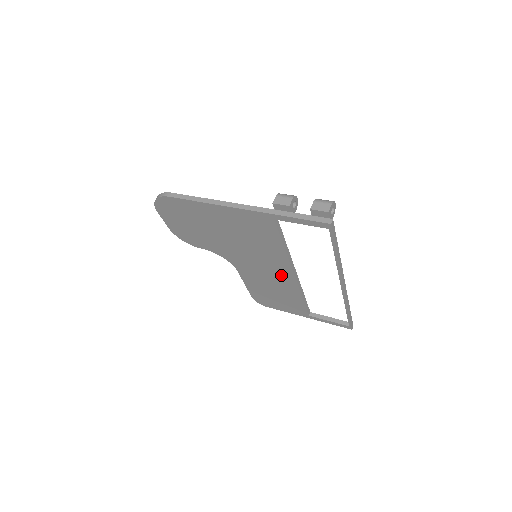
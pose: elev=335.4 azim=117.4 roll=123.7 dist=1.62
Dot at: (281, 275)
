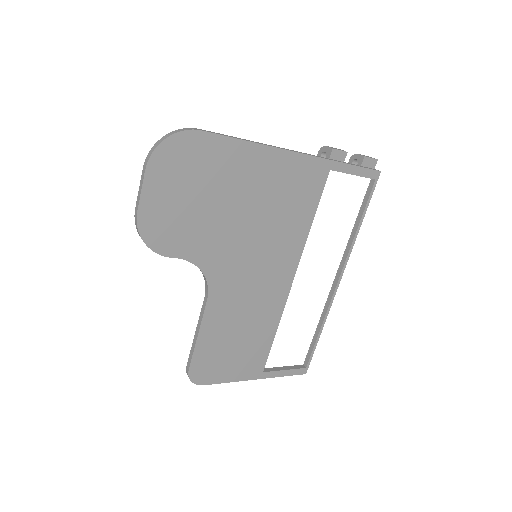
Dot at: (275, 286)
